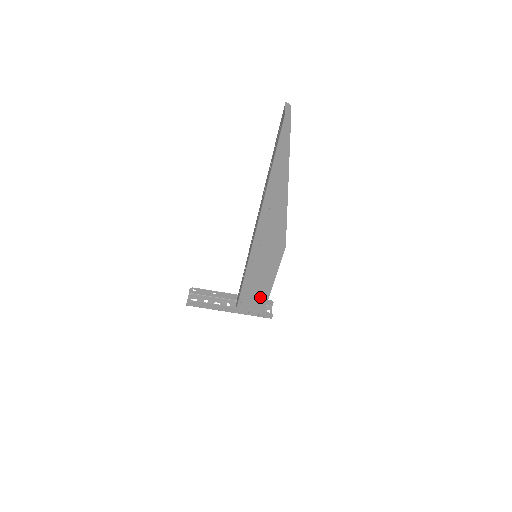
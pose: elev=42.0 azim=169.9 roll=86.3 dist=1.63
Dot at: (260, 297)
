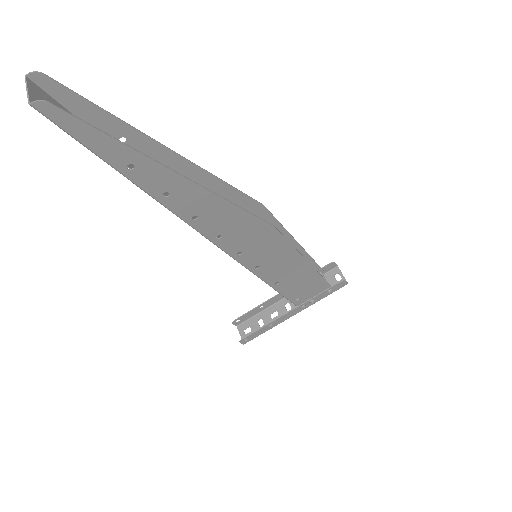
Dot at: (310, 282)
